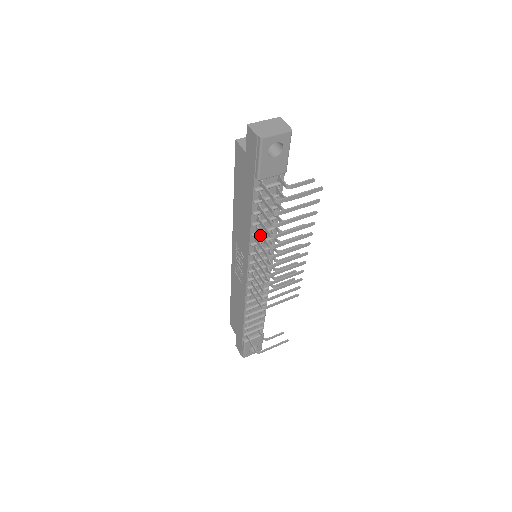
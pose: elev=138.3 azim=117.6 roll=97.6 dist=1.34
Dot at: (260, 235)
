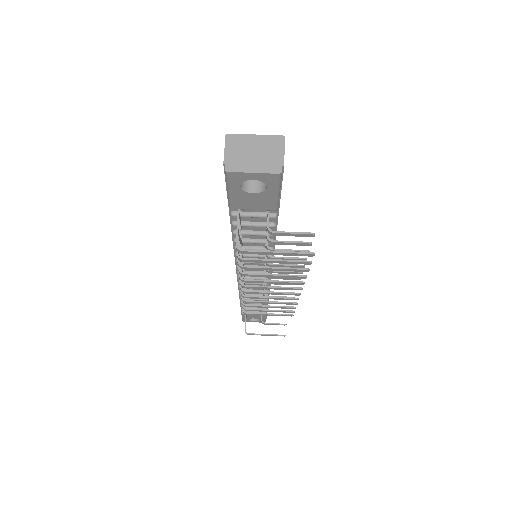
Dot at: occluded
